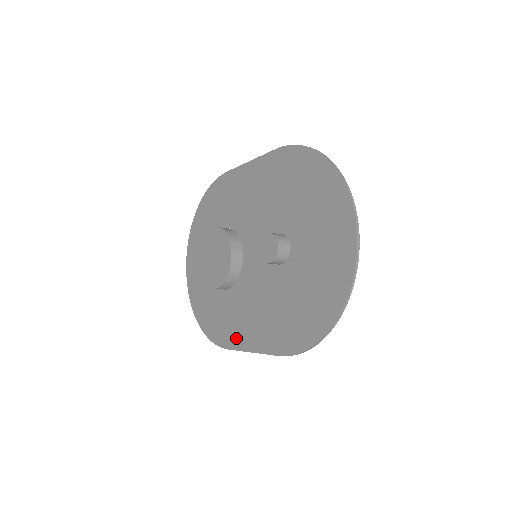
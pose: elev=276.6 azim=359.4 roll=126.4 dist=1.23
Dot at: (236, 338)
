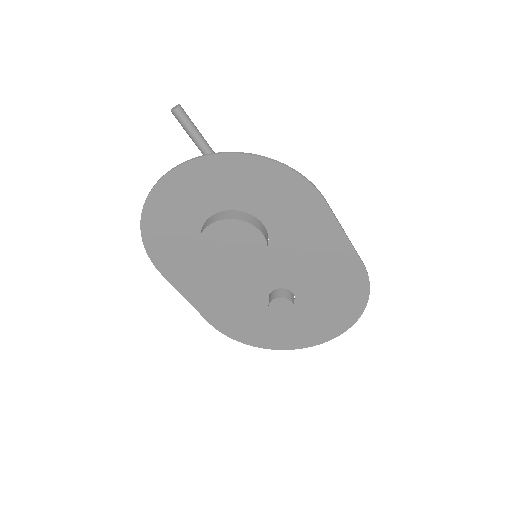
Dot at: (181, 281)
